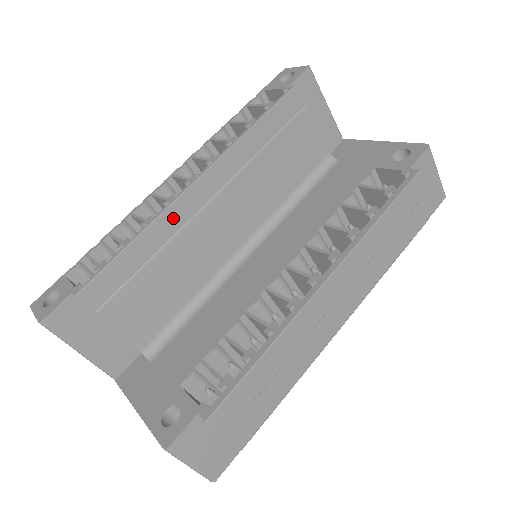
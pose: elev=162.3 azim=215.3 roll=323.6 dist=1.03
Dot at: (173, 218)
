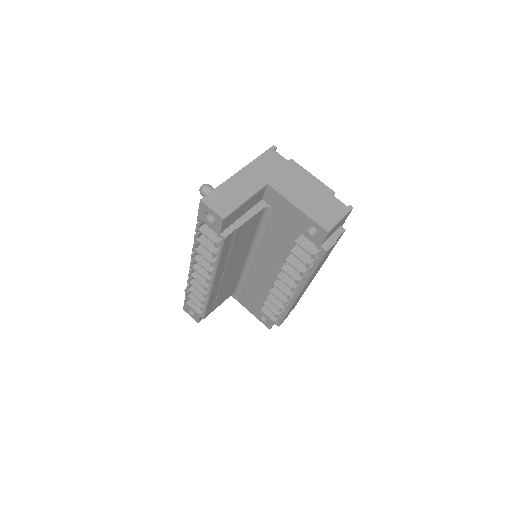
Dot at: (214, 292)
